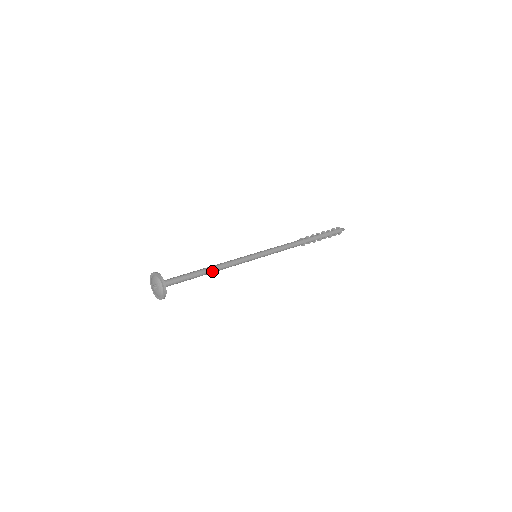
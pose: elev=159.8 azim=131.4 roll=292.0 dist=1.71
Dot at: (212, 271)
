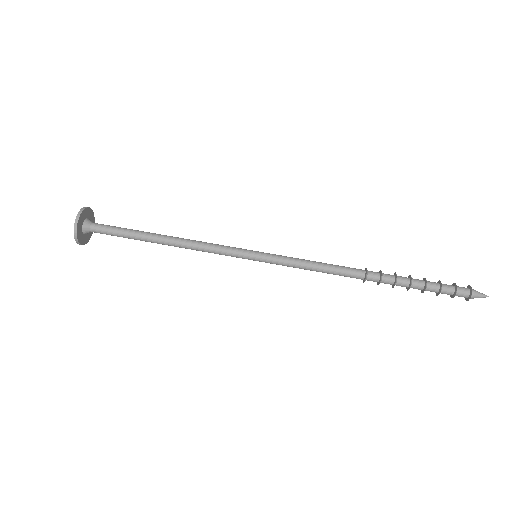
Dot at: (168, 244)
